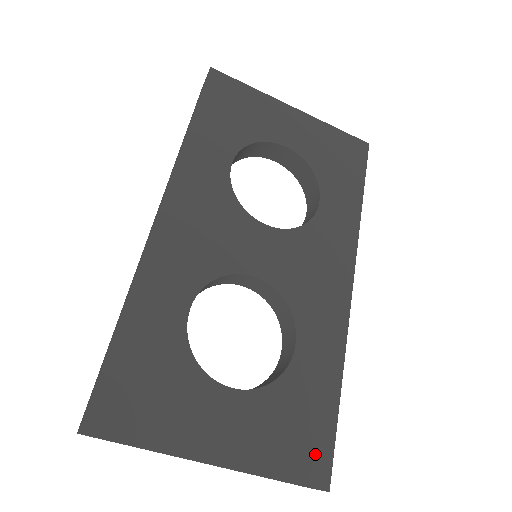
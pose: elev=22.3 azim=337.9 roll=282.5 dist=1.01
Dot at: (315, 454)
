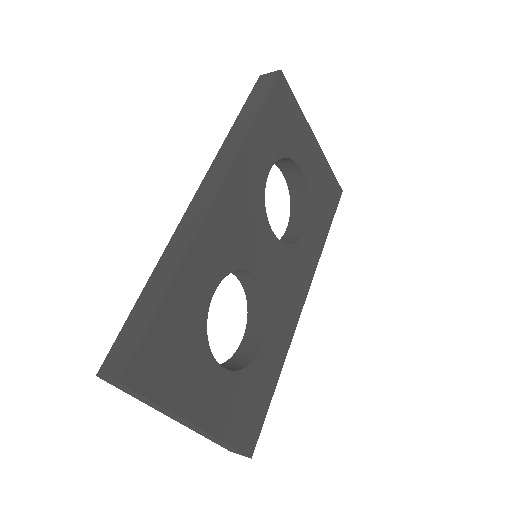
Dot at: (252, 429)
